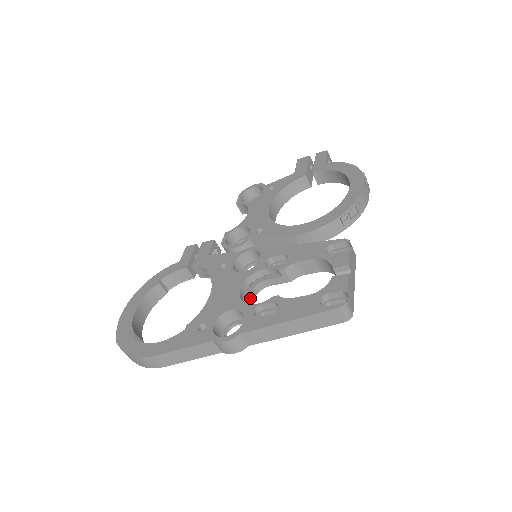
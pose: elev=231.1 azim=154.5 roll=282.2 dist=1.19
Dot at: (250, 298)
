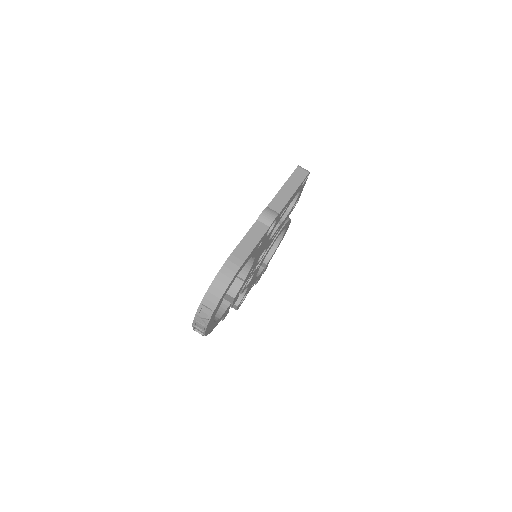
Dot at: occluded
